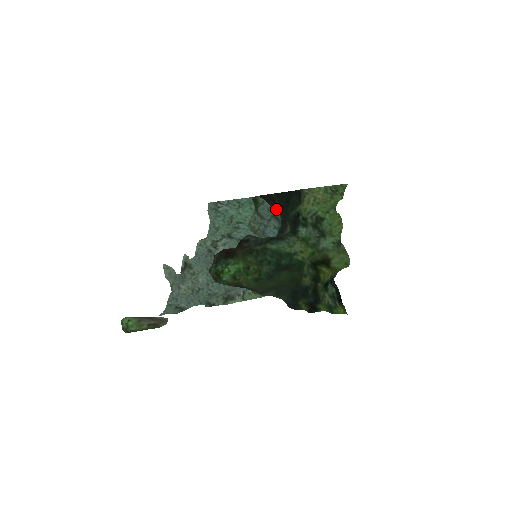
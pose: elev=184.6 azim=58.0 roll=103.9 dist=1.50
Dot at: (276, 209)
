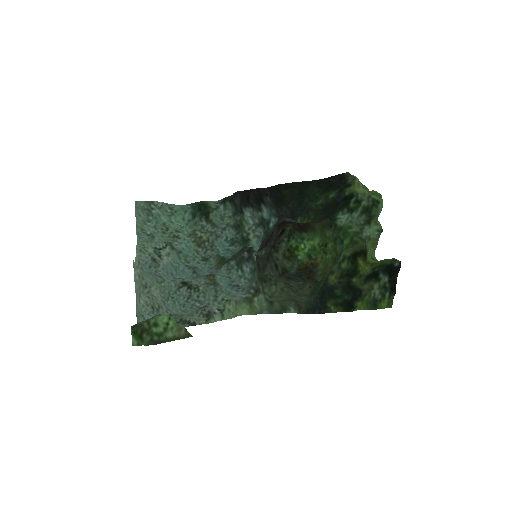
Dot at: (245, 213)
